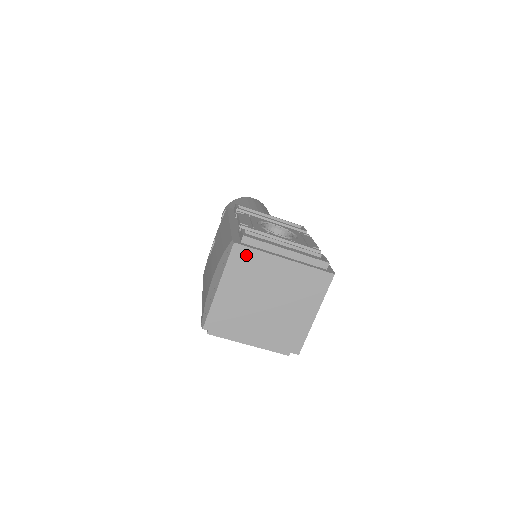
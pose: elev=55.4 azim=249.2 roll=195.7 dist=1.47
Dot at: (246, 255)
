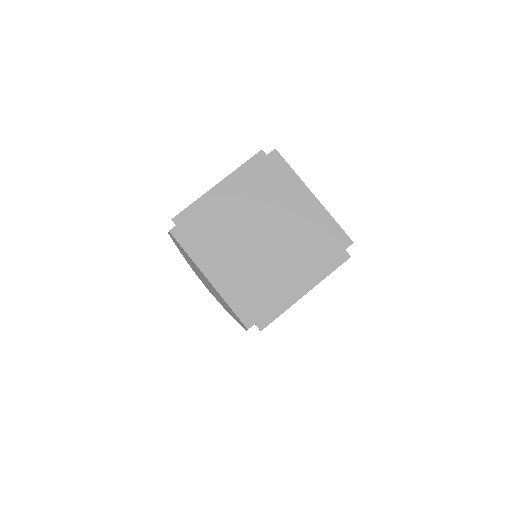
Dot at: (191, 227)
